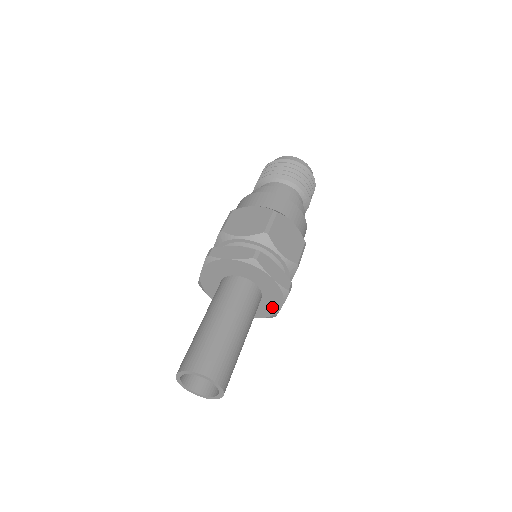
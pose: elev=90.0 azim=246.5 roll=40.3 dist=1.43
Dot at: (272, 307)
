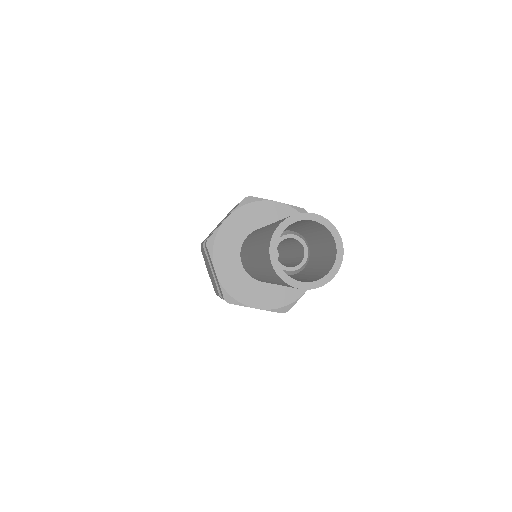
Dot at: occluded
